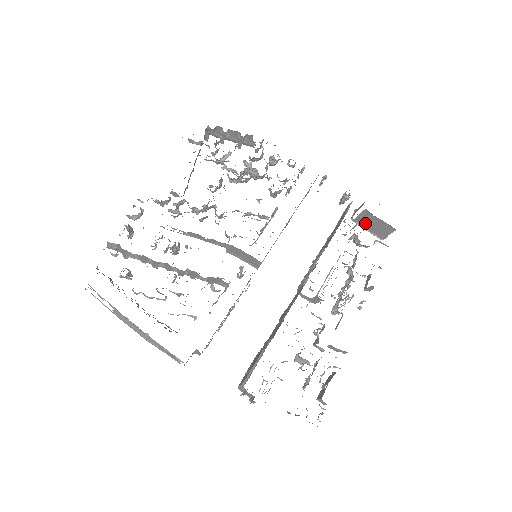
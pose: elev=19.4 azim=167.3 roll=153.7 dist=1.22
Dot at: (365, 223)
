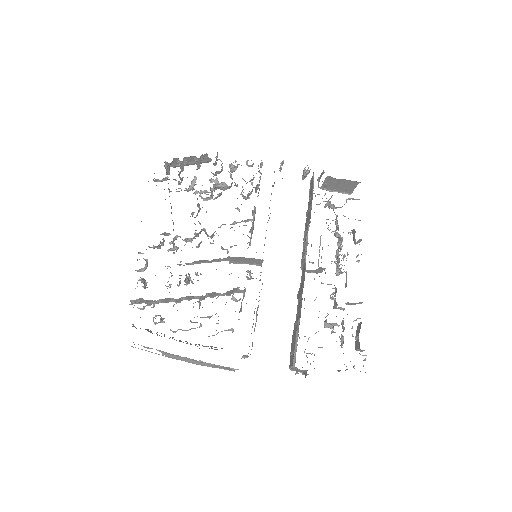
Dot at: (331, 187)
